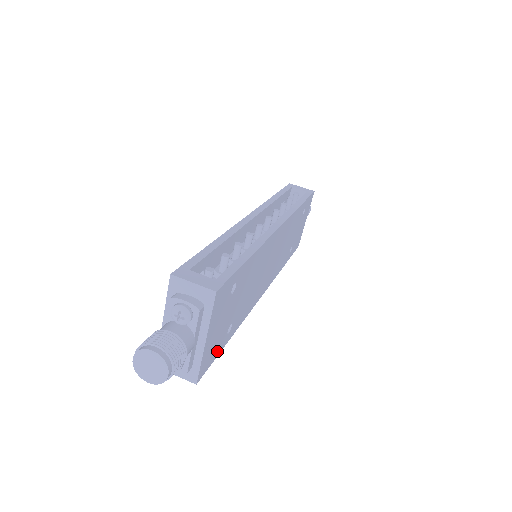
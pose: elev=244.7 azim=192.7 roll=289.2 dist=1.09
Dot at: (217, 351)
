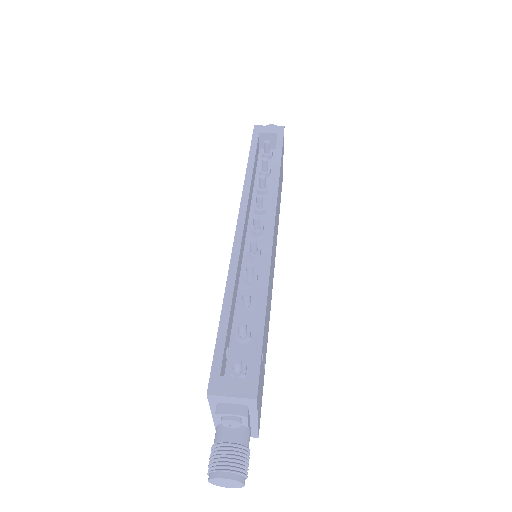
Dot at: (262, 392)
